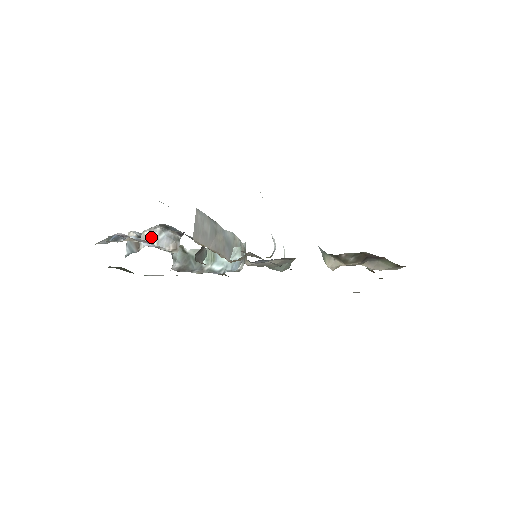
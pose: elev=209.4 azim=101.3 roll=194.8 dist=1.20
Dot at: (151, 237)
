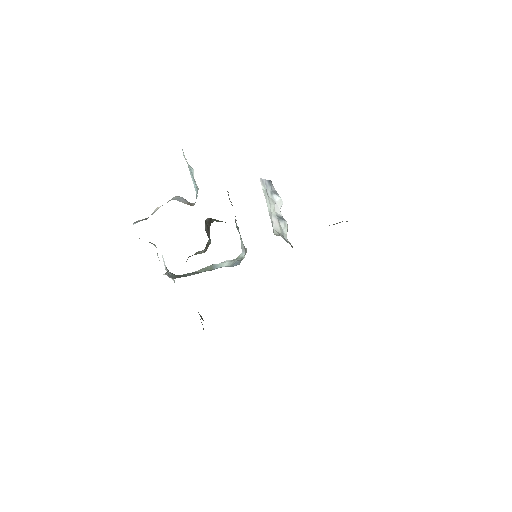
Dot at: occluded
